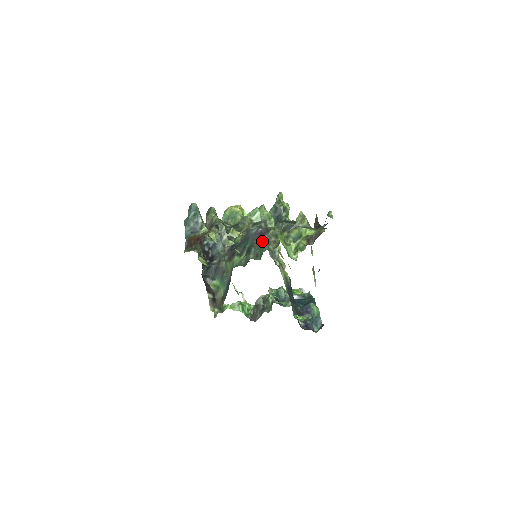
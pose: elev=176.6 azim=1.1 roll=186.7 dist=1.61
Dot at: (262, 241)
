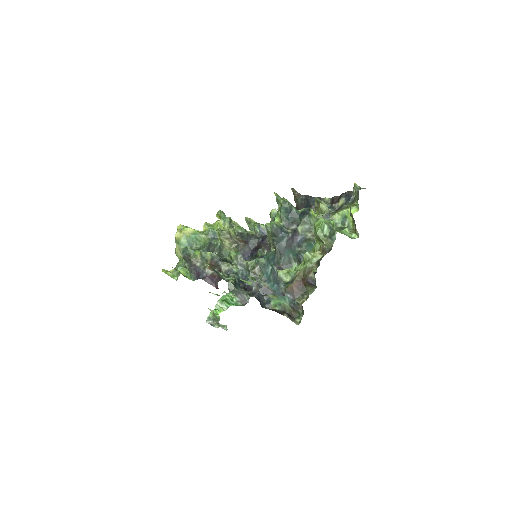
Dot at: (302, 243)
